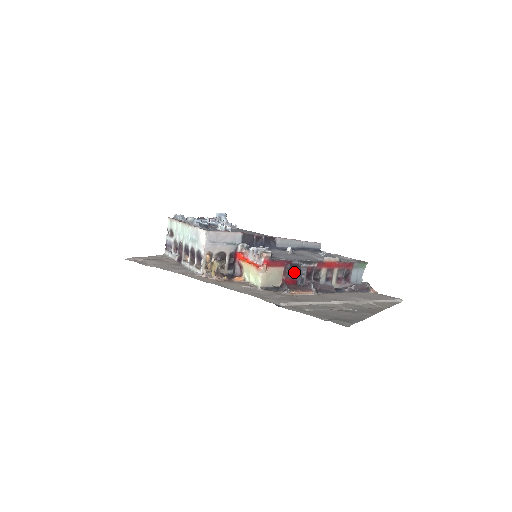
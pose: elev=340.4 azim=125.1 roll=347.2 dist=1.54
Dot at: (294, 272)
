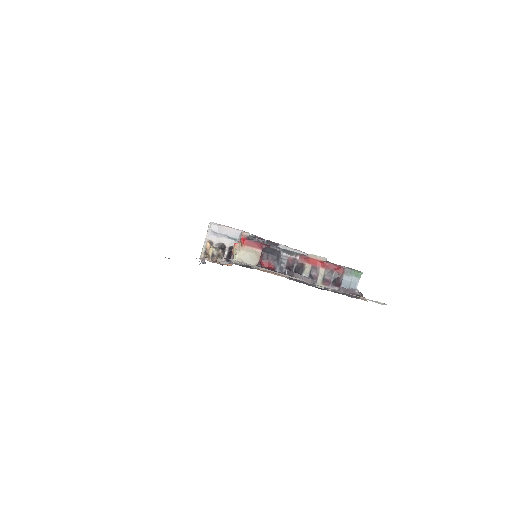
Dot at: (270, 256)
